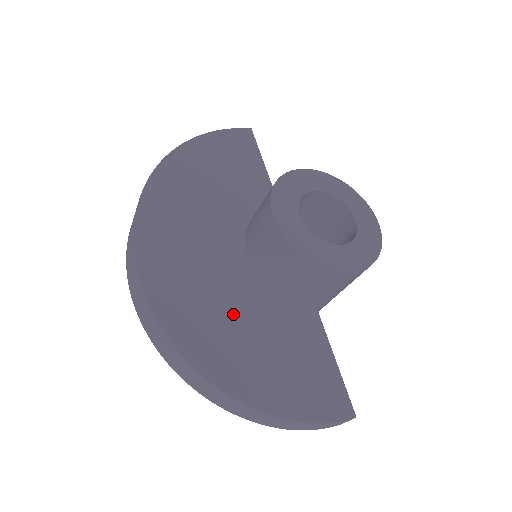
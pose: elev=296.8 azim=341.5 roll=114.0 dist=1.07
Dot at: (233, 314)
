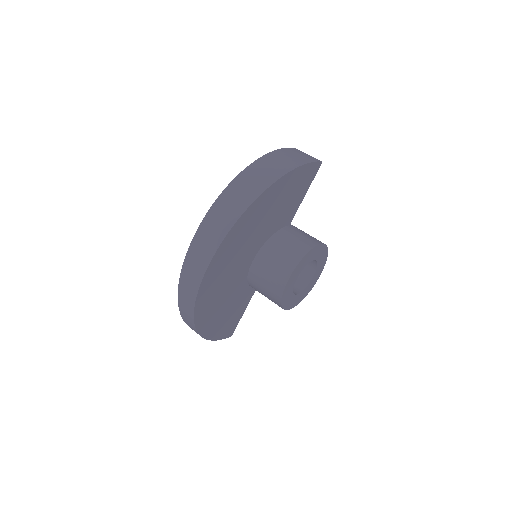
Dot at: (225, 294)
